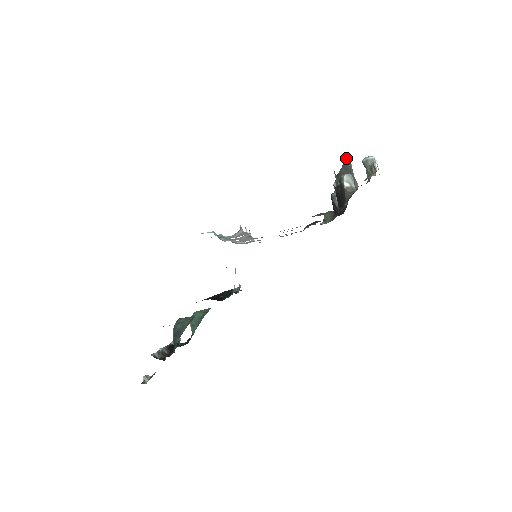
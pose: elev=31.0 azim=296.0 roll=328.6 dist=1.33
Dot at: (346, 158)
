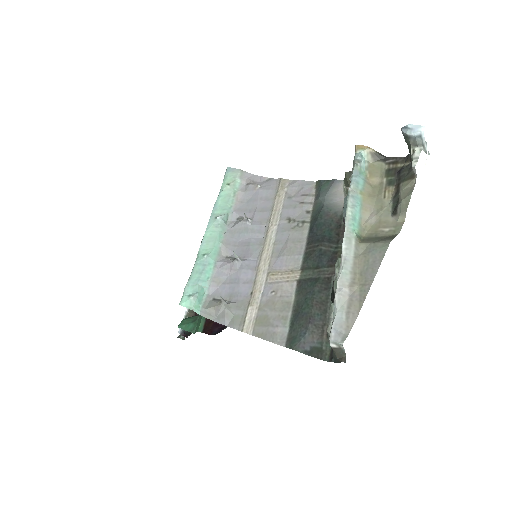
Dot at: (333, 315)
